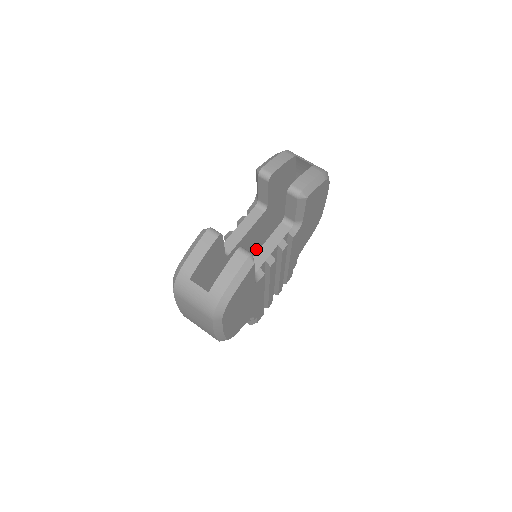
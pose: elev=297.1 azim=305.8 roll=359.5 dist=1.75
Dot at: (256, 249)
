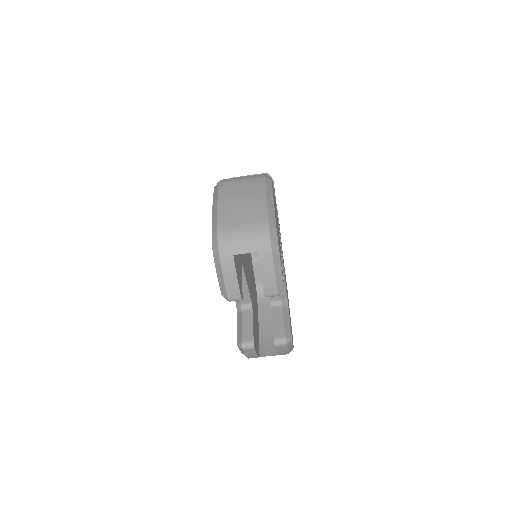
Dot at: occluded
